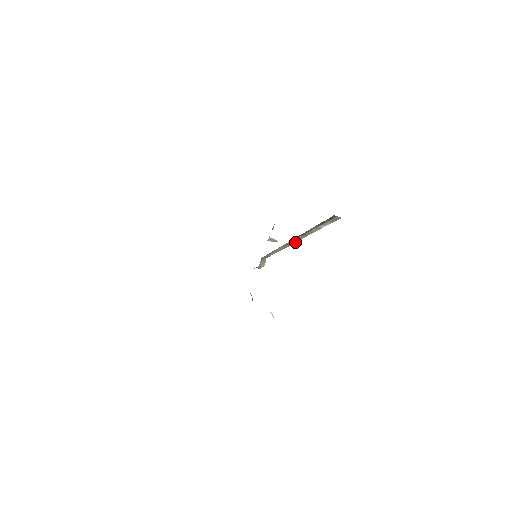
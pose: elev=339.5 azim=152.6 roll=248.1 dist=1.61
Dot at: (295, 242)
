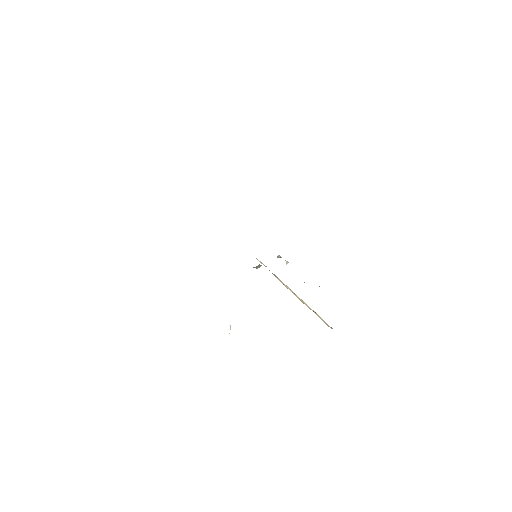
Dot at: occluded
